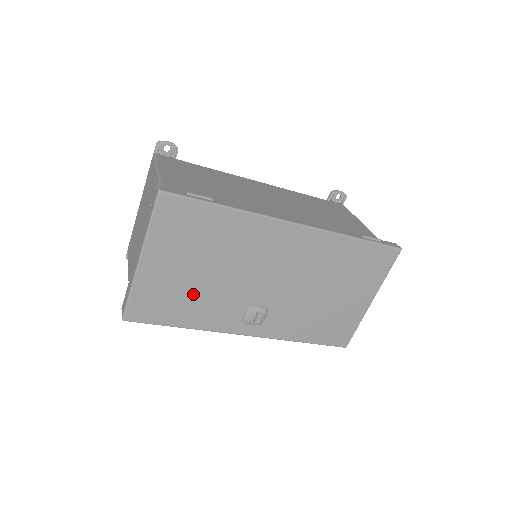
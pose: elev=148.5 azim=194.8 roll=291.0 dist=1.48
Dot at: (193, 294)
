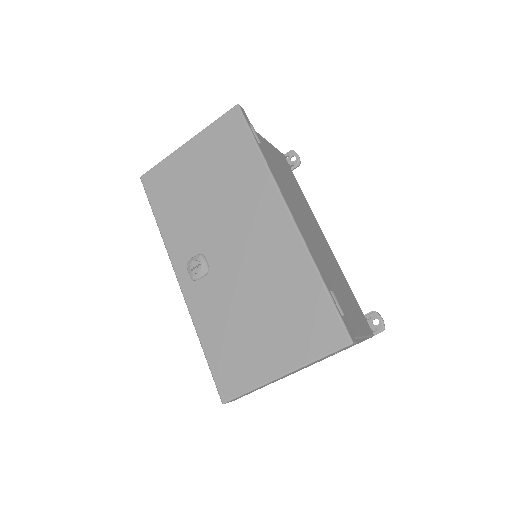
Dot at: (185, 201)
